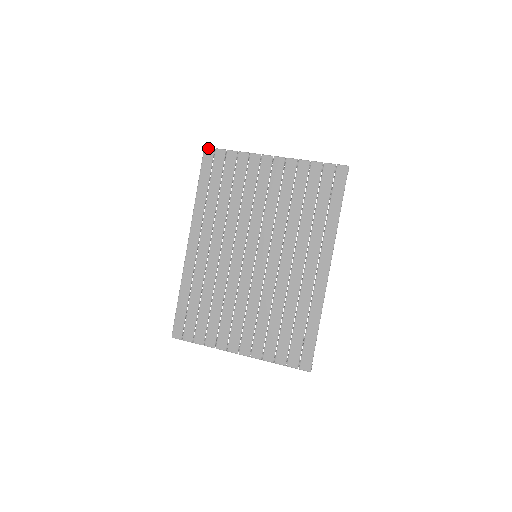
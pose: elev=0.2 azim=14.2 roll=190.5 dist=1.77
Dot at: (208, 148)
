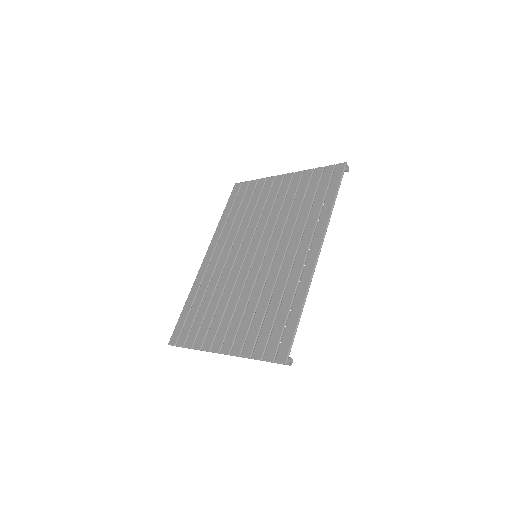
Dot at: (237, 183)
